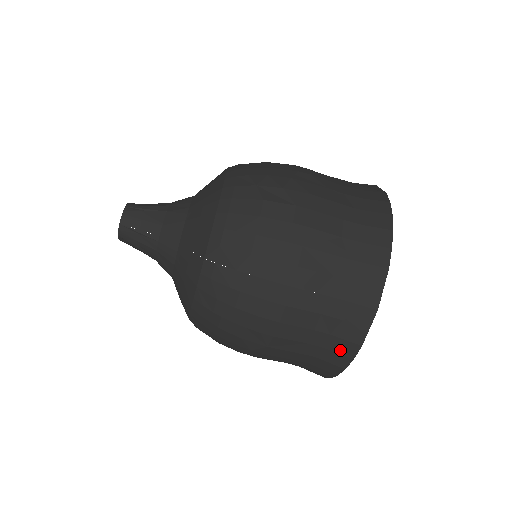
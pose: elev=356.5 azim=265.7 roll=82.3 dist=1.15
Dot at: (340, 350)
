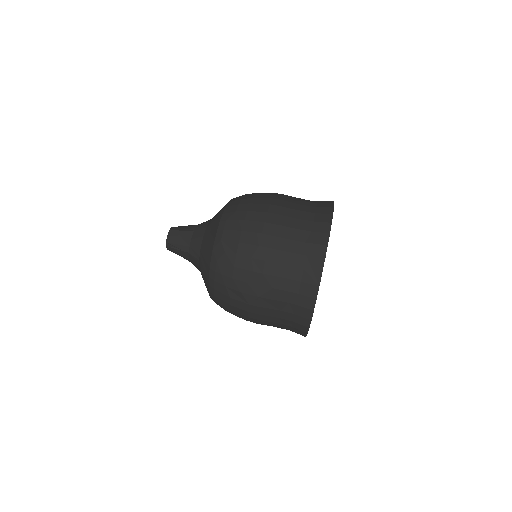
Dot at: occluded
